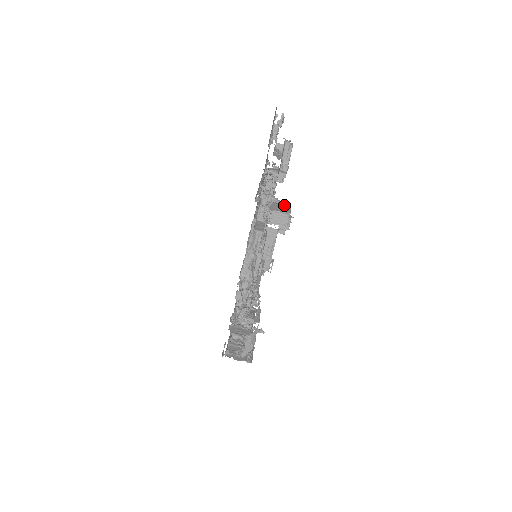
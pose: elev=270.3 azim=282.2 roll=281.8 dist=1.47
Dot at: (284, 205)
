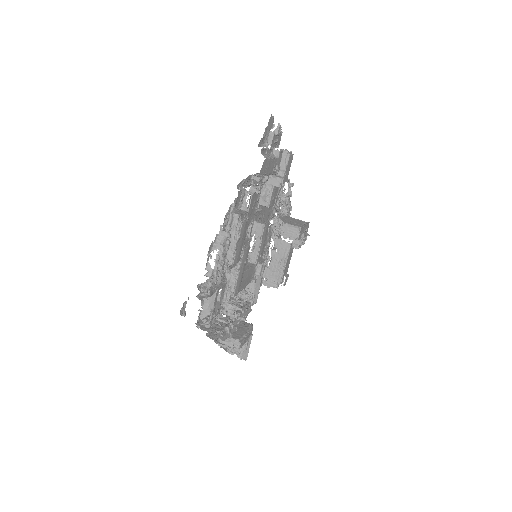
Dot at: (301, 222)
